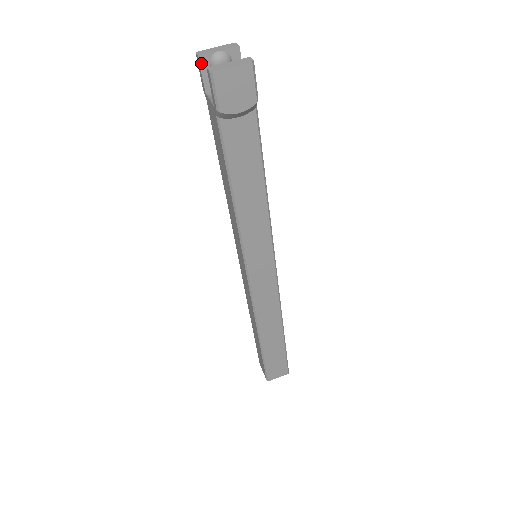
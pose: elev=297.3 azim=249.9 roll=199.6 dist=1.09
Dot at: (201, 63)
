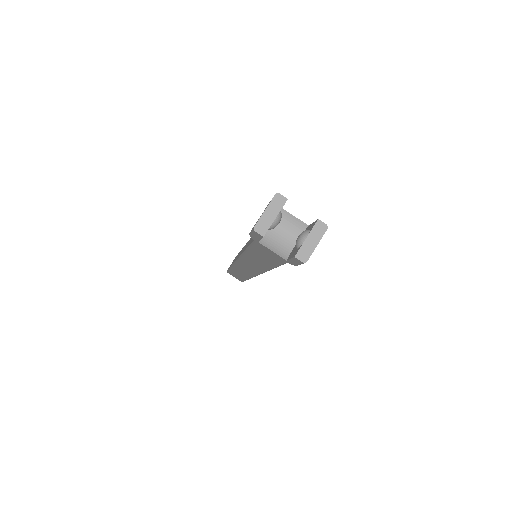
Dot at: (263, 236)
